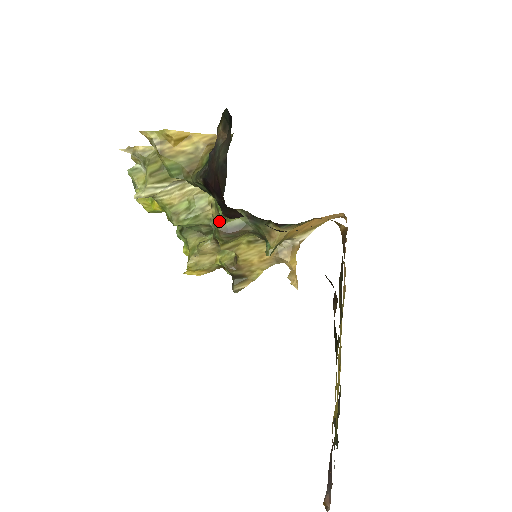
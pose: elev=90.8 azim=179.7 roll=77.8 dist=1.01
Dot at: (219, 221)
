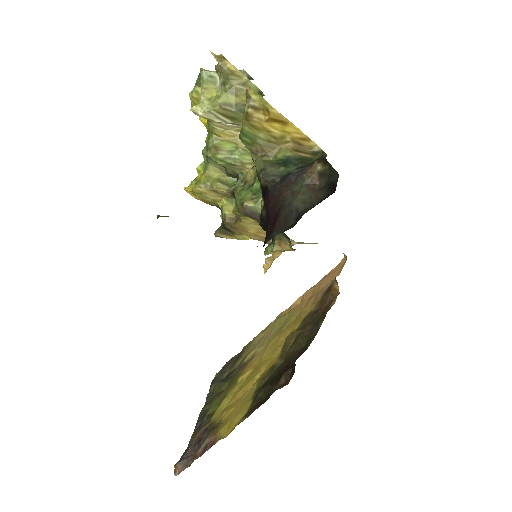
Dot at: (249, 192)
